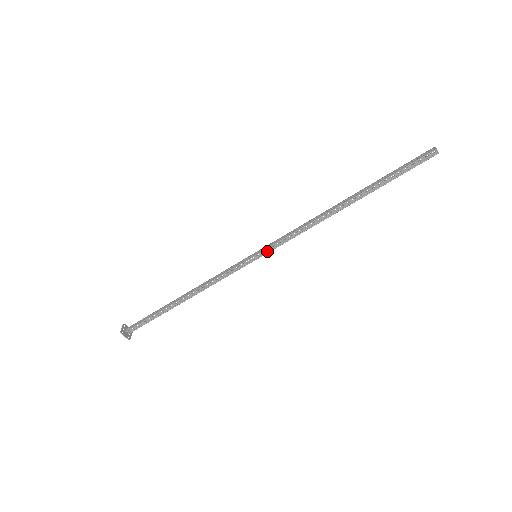
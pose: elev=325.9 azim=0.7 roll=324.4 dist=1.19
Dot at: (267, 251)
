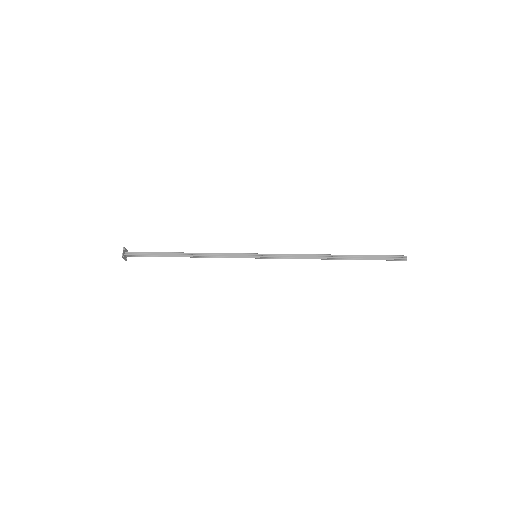
Dot at: (266, 257)
